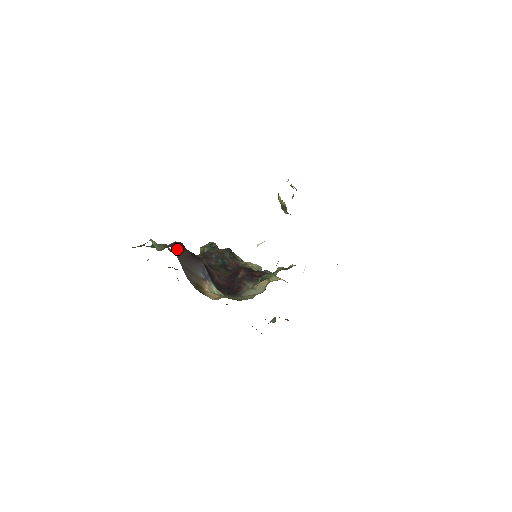
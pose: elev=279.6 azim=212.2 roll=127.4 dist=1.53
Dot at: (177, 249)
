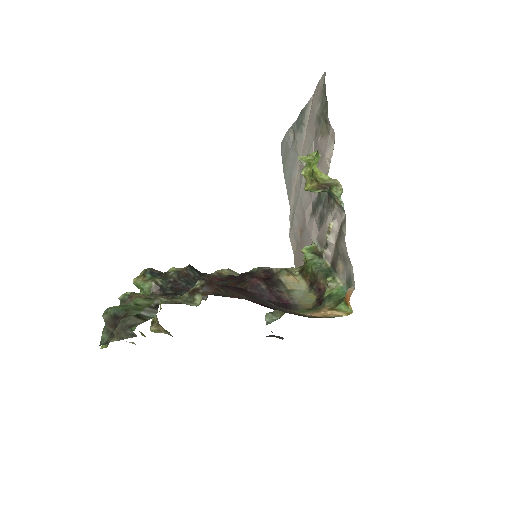
Dot at: (227, 289)
